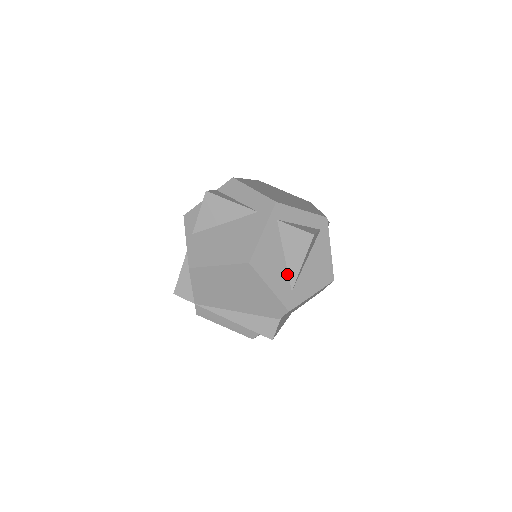
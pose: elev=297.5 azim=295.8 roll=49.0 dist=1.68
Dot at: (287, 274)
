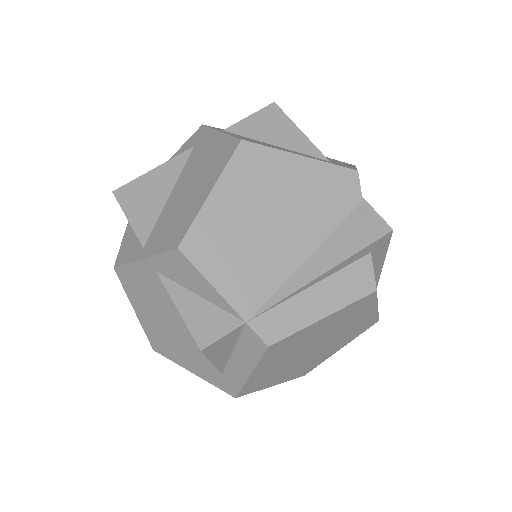
Dot at: occluded
